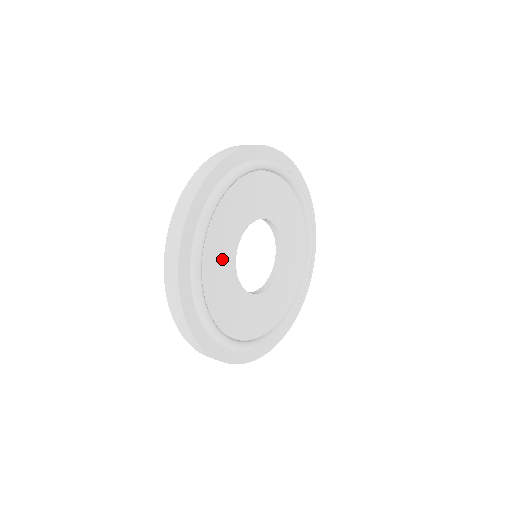
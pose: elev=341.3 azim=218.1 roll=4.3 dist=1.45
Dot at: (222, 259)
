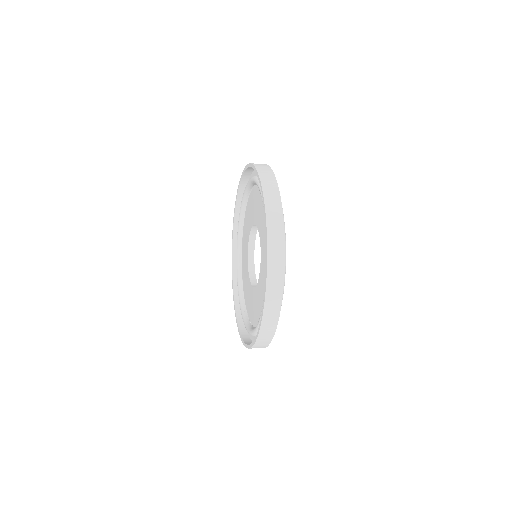
Dot at: occluded
